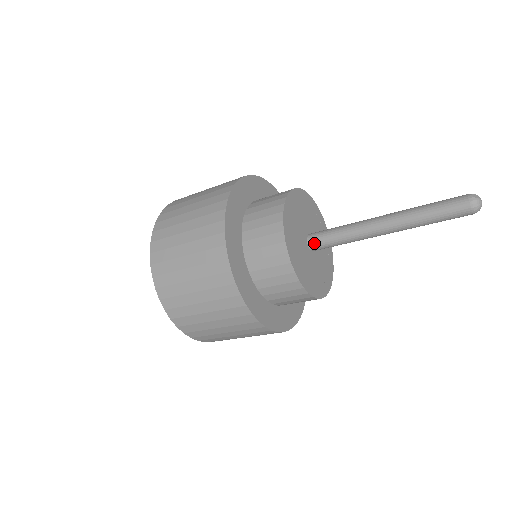
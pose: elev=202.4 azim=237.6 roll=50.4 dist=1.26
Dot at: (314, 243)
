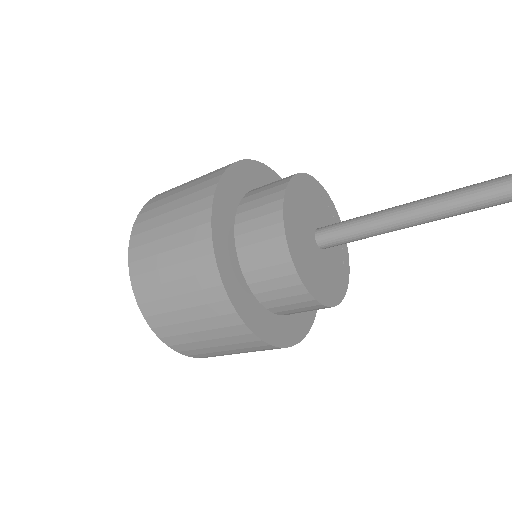
Dot at: (323, 230)
